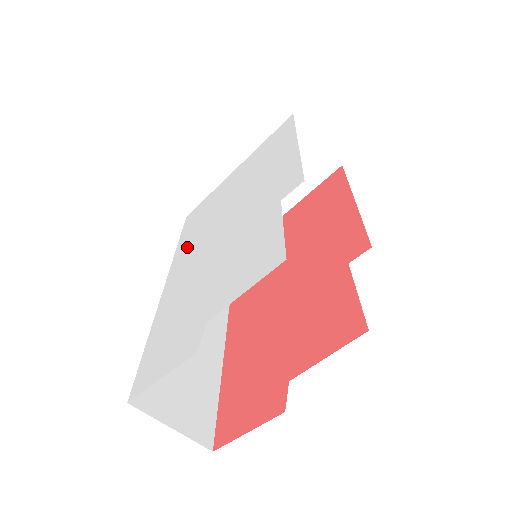
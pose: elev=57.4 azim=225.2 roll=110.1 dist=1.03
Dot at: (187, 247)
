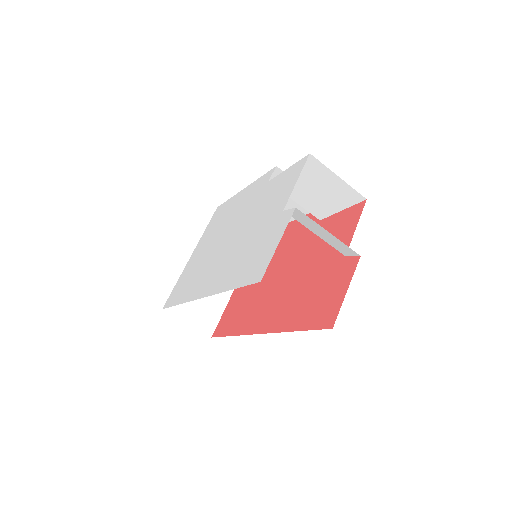
Dot at: (196, 284)
